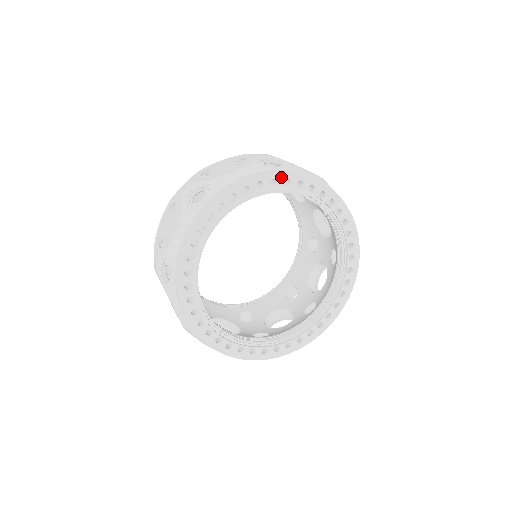
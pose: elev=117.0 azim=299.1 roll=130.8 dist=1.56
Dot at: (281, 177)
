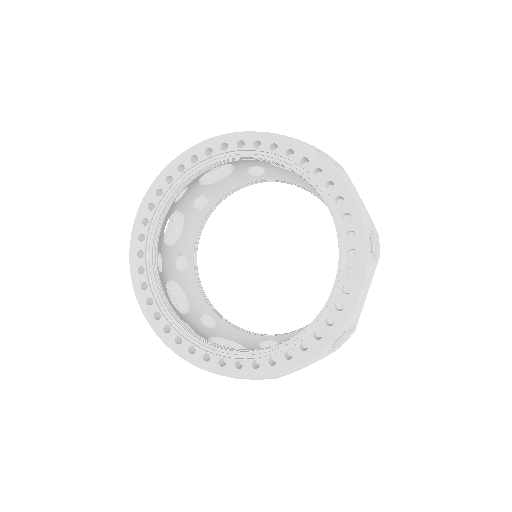
Dot at: (316, 163)
